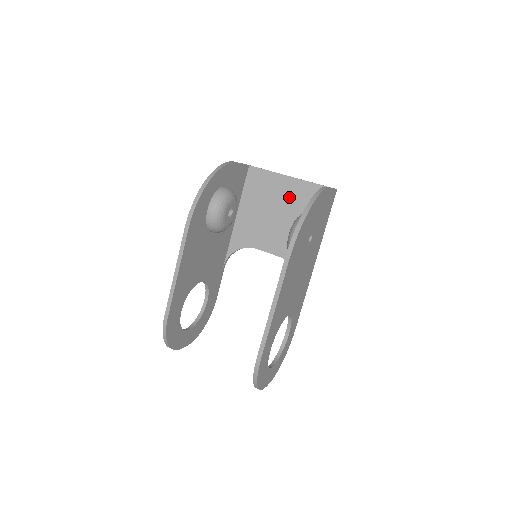
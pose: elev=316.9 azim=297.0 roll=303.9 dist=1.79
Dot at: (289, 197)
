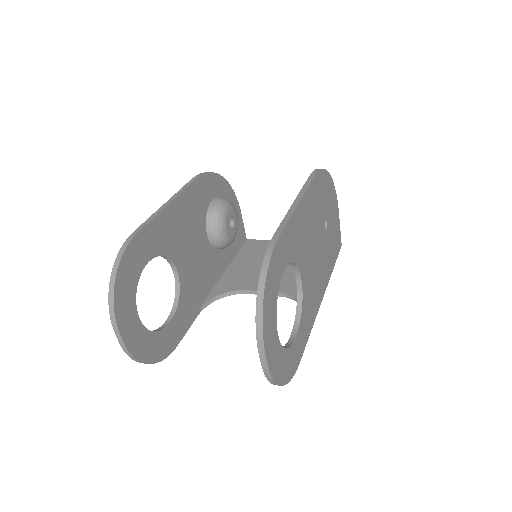
Dot at: occluded
